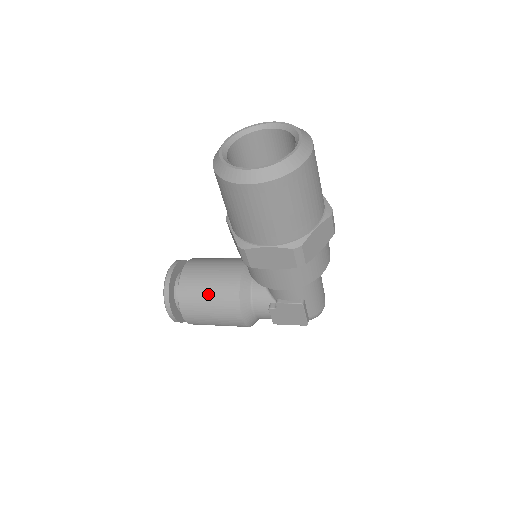
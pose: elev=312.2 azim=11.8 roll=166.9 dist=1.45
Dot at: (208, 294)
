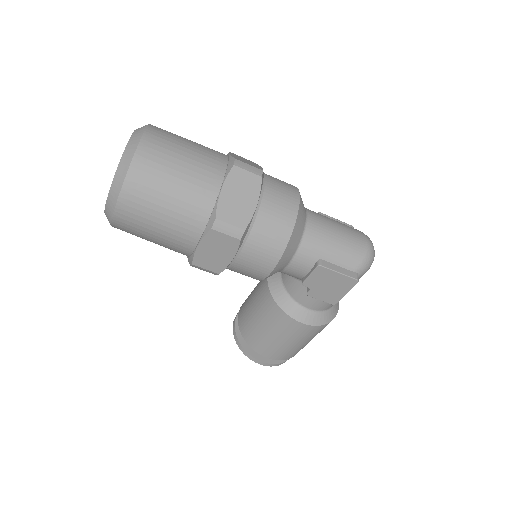
Dot at: (259, 322)
